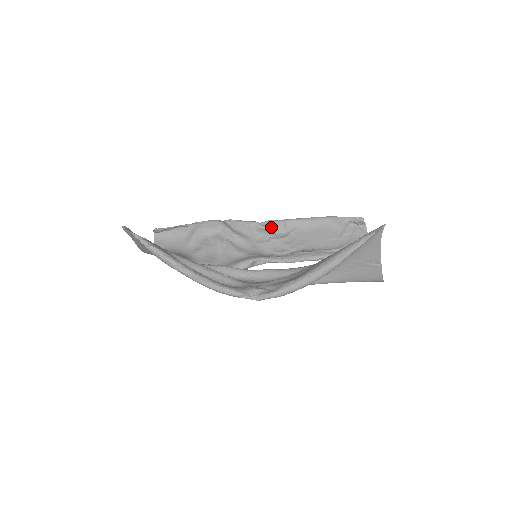
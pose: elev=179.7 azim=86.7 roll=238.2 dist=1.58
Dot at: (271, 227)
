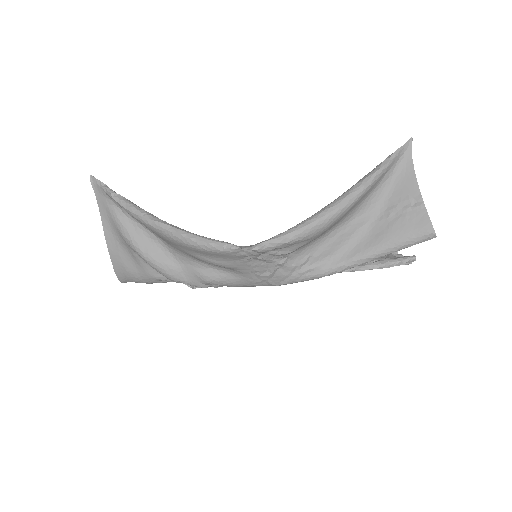
Dot at: occluded
